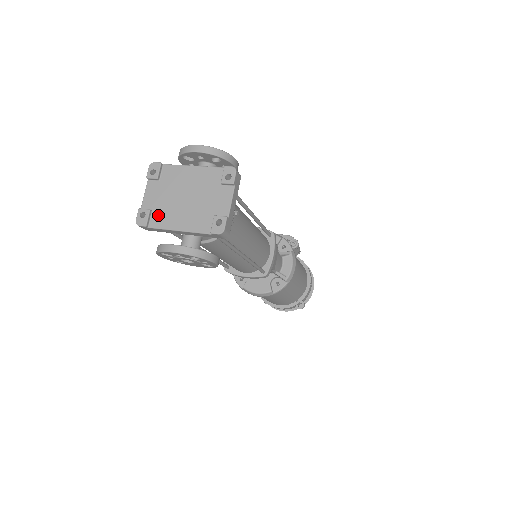
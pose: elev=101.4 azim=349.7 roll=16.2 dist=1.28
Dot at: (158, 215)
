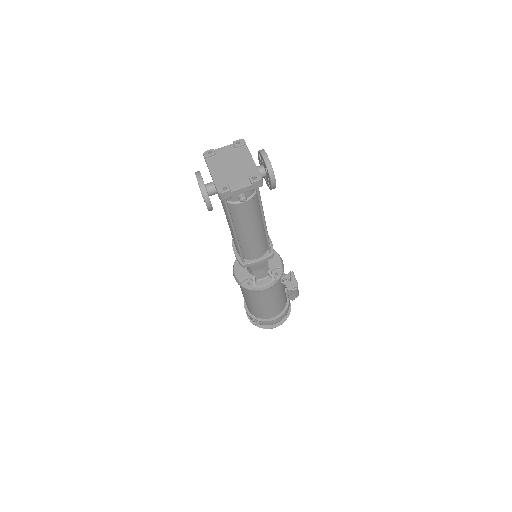
Dot at: (215, 159)
